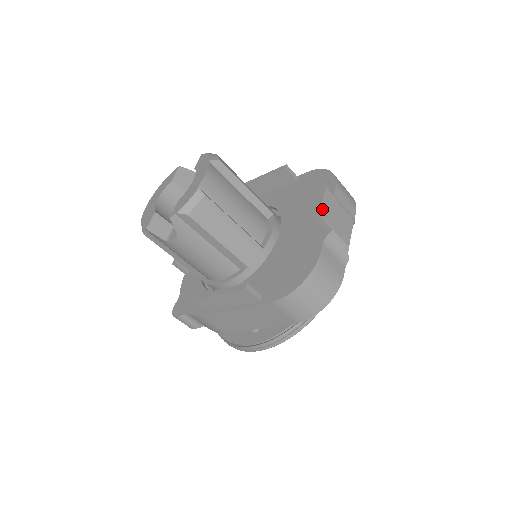
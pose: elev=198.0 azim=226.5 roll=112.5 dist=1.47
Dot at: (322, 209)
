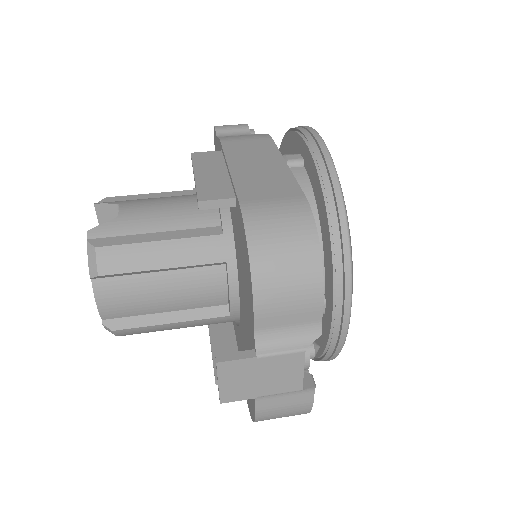
Dot at: (223, 393)
